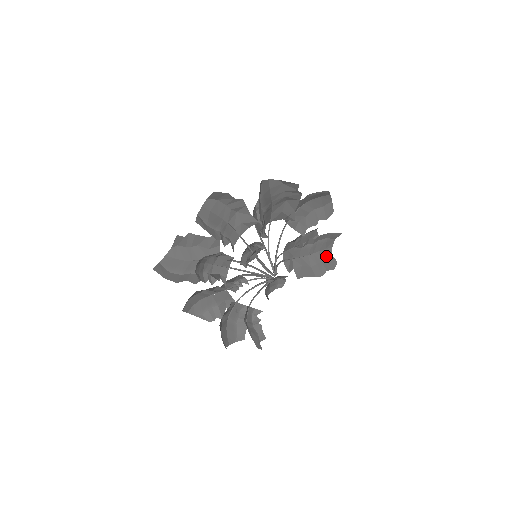
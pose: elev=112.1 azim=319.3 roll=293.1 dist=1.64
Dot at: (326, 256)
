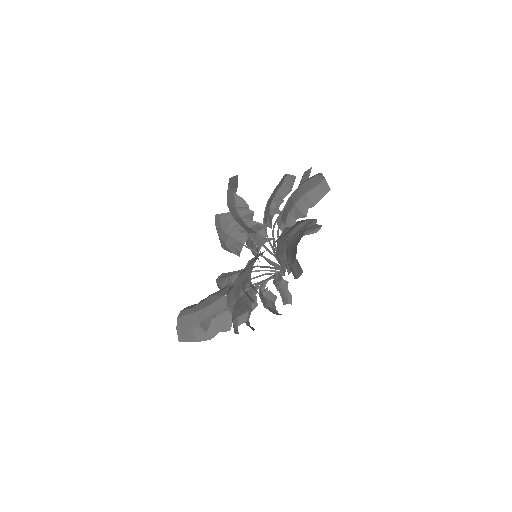
Dot at: occluded
